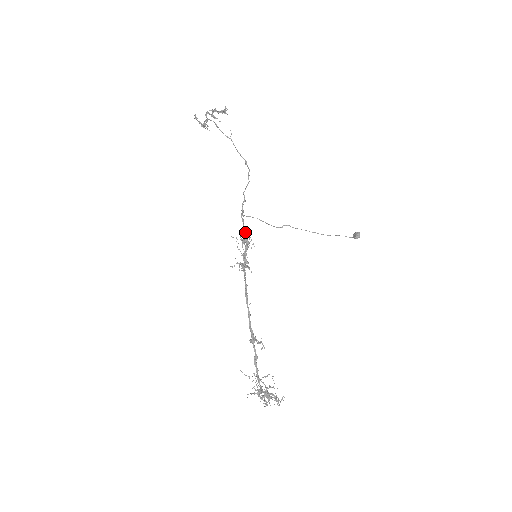
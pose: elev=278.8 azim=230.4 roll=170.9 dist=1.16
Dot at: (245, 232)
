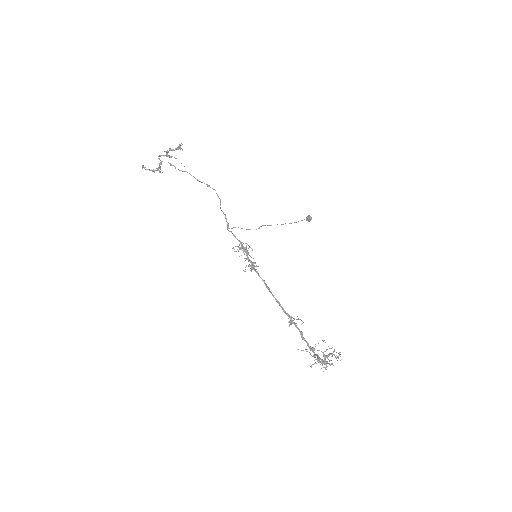
Dot at: (238, 240)
